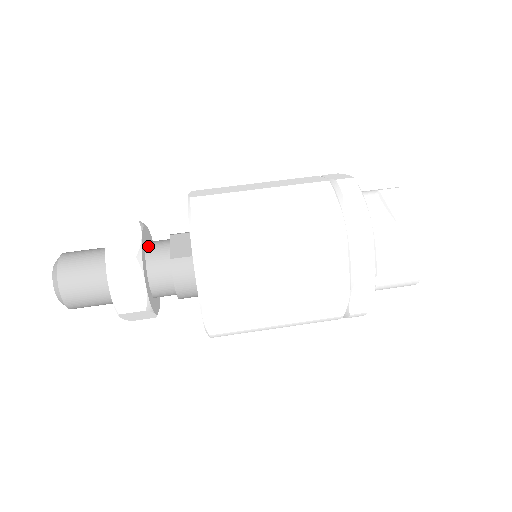
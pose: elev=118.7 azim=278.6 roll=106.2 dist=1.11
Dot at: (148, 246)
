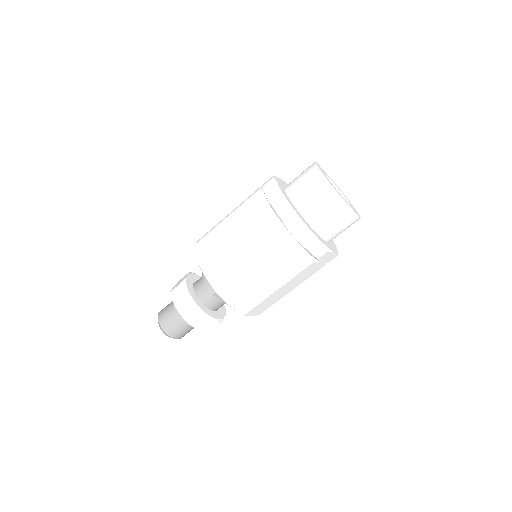
Dot at: (208, 306)
